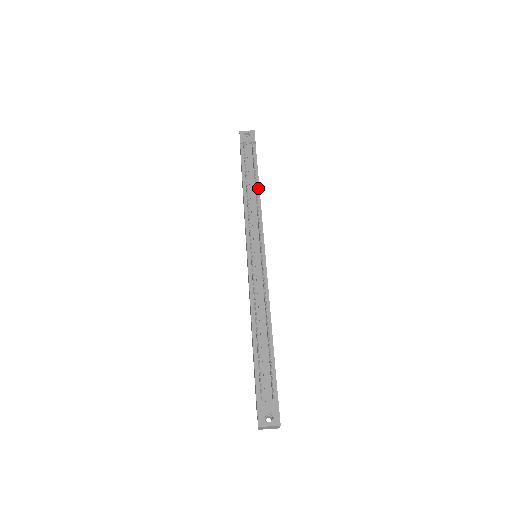
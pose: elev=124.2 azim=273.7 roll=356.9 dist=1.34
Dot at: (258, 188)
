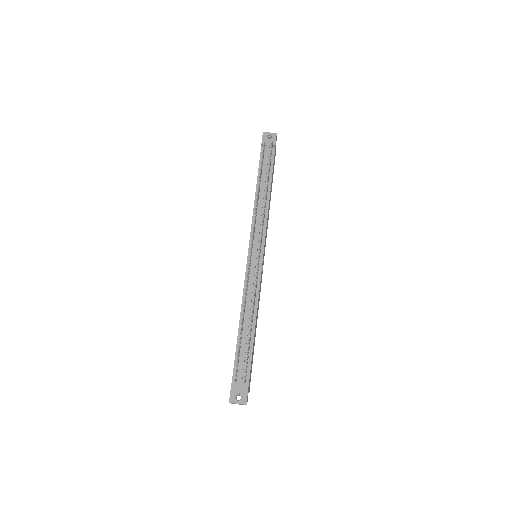
Dot at: (269, 193)
